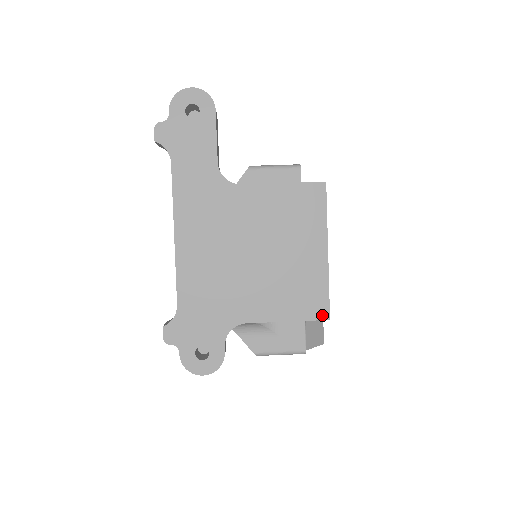
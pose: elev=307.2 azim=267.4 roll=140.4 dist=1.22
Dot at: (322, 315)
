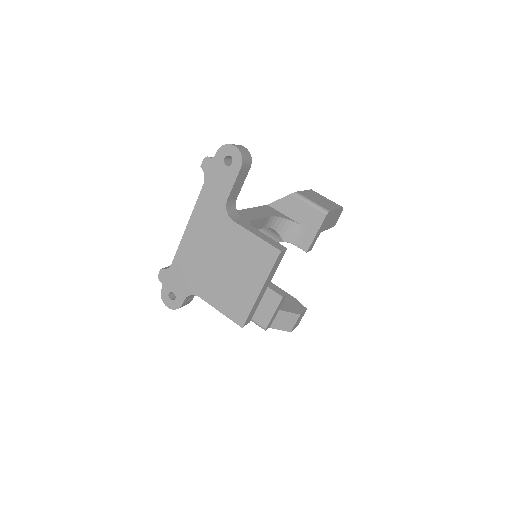
Dot at: (239, 322)
